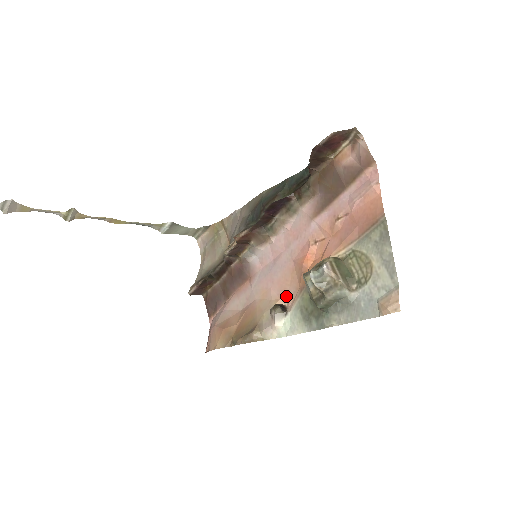
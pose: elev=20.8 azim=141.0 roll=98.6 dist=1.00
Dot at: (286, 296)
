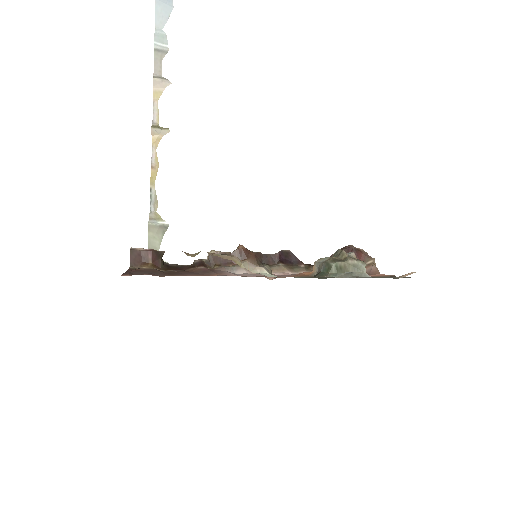
Dot at: (273, 277)
